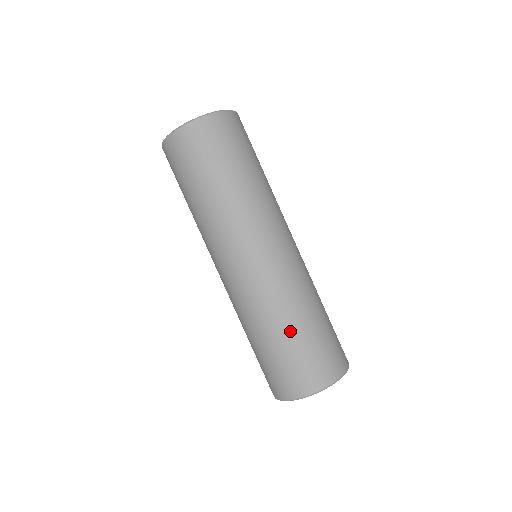
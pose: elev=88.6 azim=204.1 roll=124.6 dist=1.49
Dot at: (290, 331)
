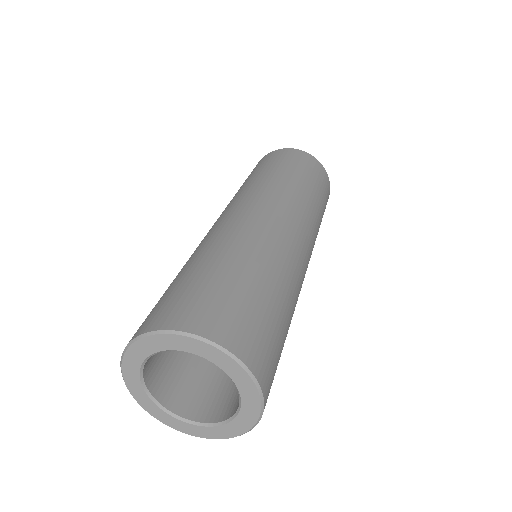
Dot at: (185, 270)
